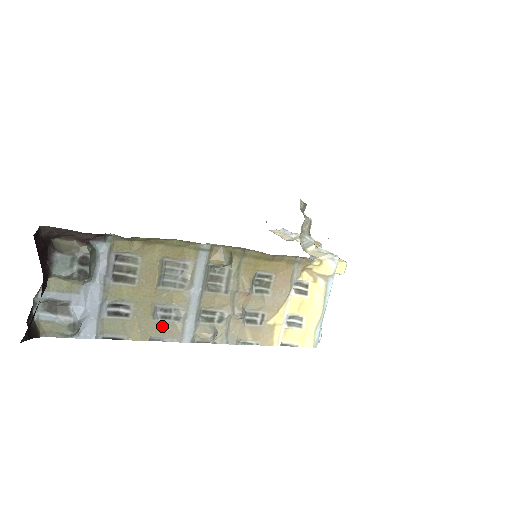
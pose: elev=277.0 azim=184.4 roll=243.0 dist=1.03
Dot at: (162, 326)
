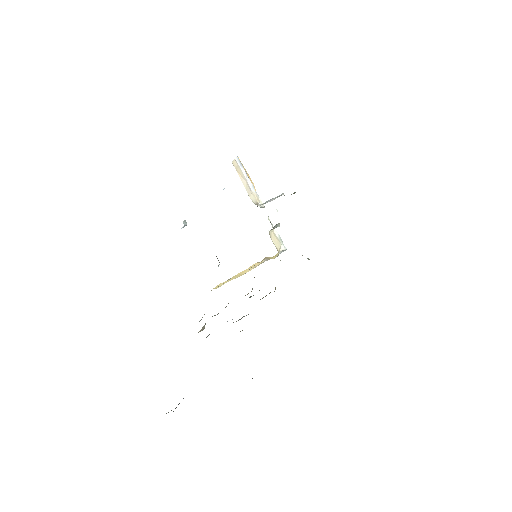
Dot at: occluded
